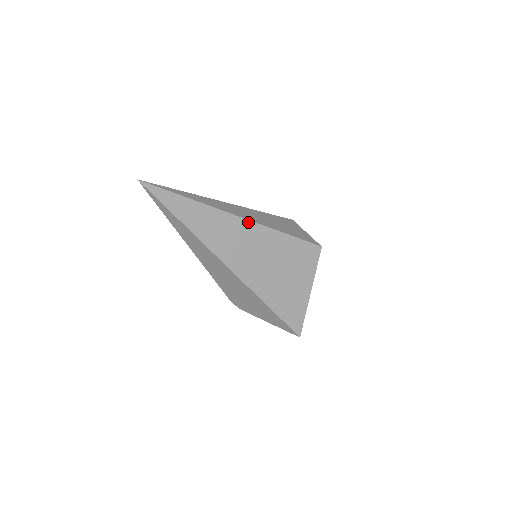
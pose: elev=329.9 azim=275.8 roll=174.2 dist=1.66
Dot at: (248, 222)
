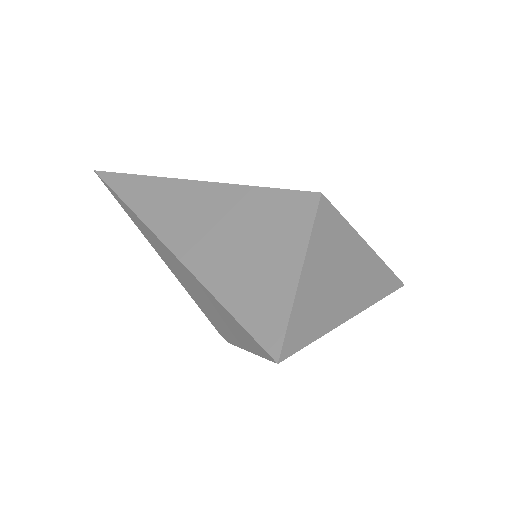
Dot at: (200, 184)
